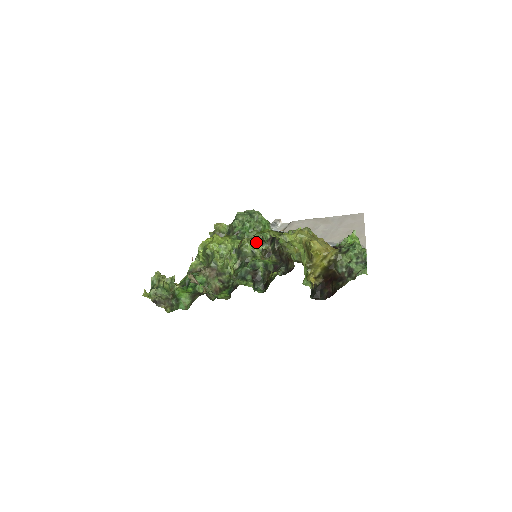
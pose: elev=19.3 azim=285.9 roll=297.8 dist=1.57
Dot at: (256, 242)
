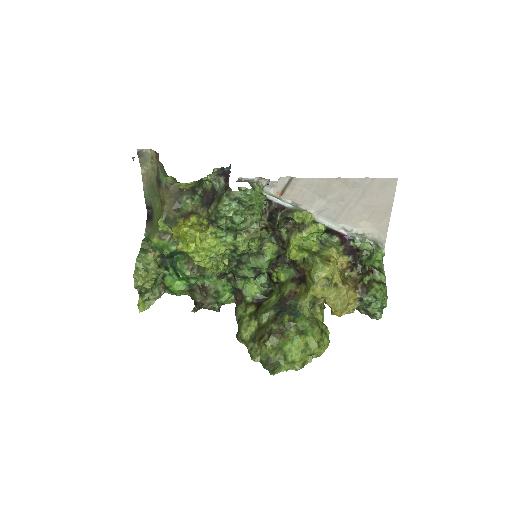
Dot at: (253, 237)
